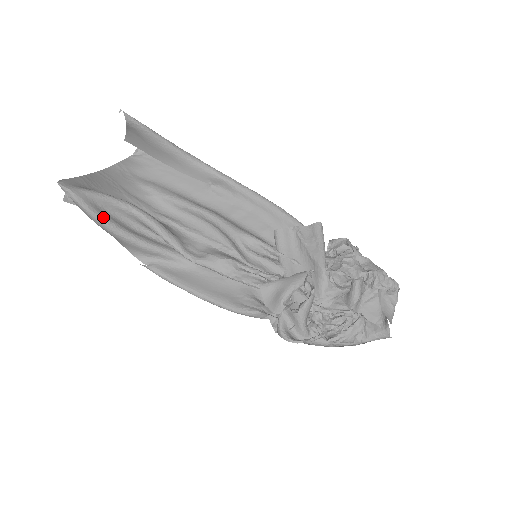
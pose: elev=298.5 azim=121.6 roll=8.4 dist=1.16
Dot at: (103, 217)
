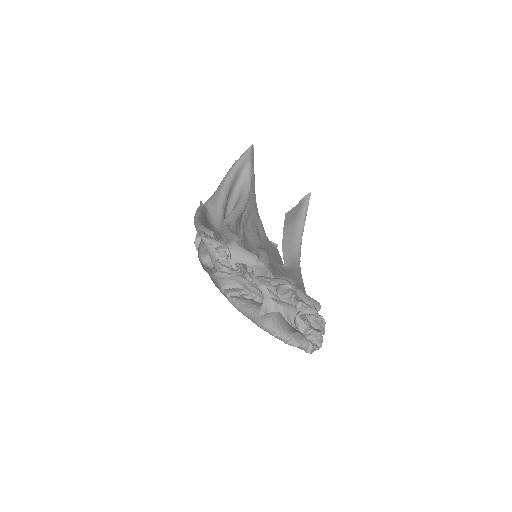
Dot at: (236, 171)
